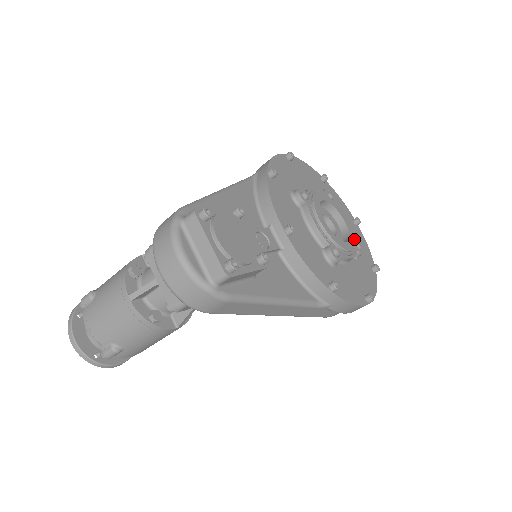
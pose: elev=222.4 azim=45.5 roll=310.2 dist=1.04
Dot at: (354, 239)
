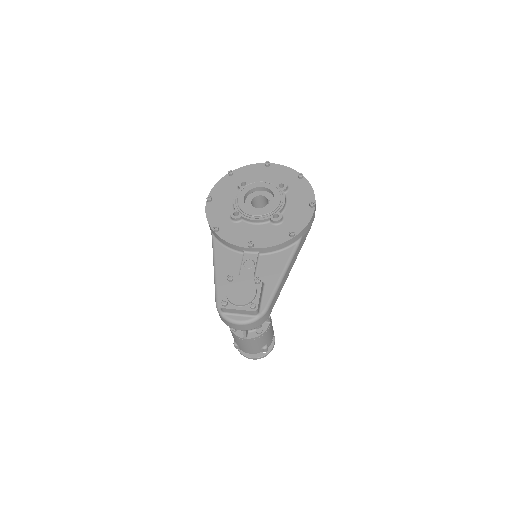
Dot at: (275, 188)
